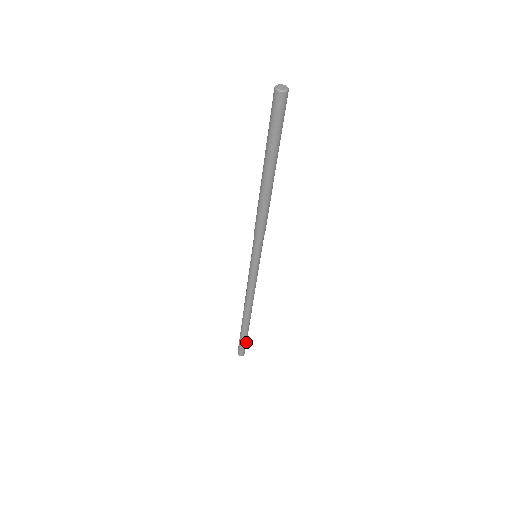
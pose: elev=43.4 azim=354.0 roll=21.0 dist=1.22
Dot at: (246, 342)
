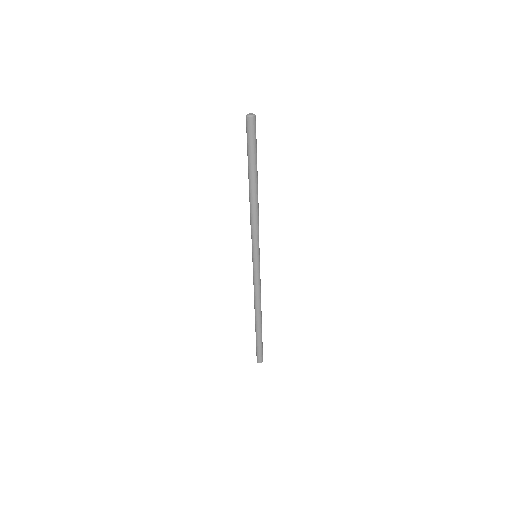
Dot at: (262, 348)
